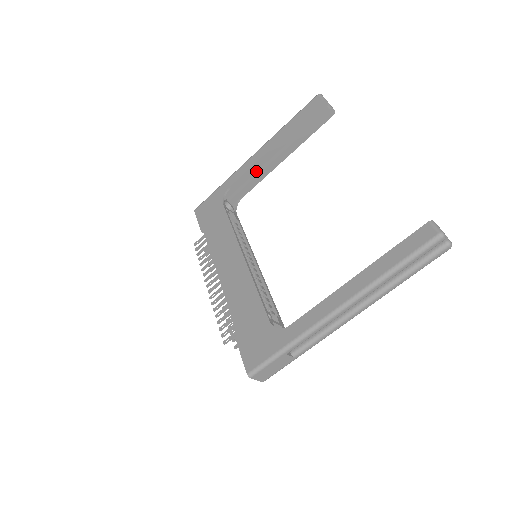
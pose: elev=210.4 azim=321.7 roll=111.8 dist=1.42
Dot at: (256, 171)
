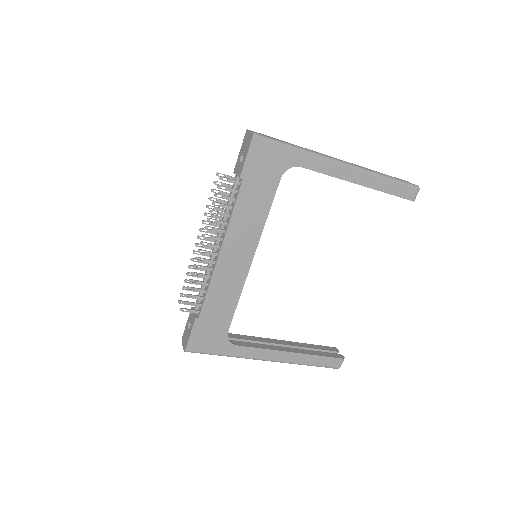
Dot at: occluded
